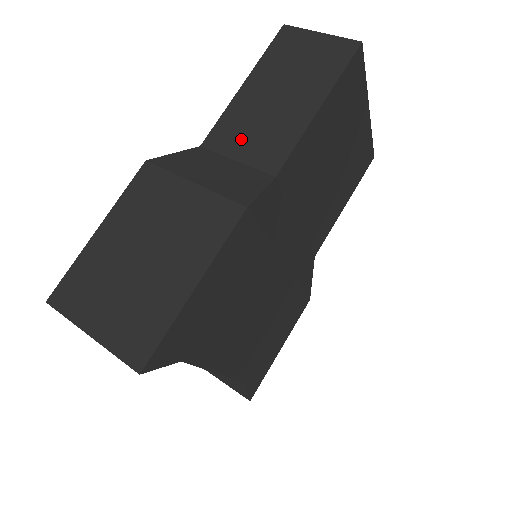
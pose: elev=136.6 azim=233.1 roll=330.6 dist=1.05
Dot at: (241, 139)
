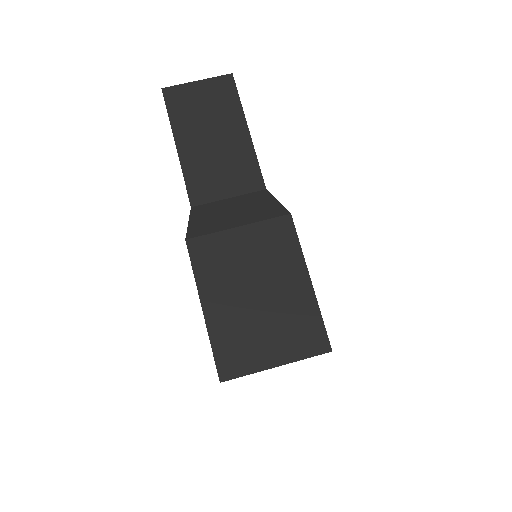
Dot at: (217, 183)
